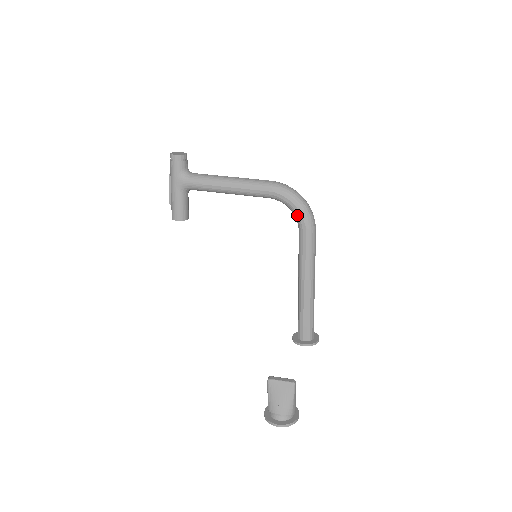
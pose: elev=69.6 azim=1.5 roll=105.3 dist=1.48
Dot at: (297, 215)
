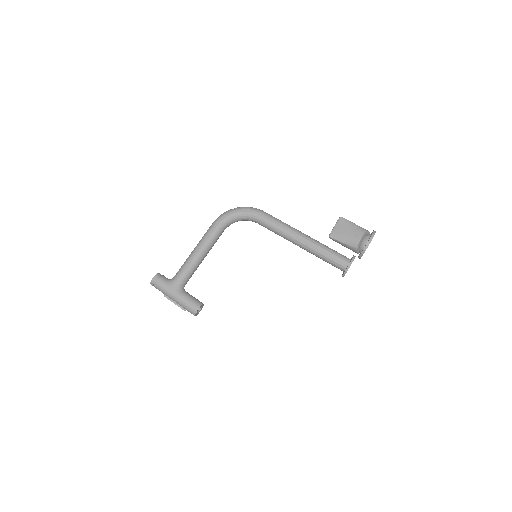
Dot at: (245, 215)
